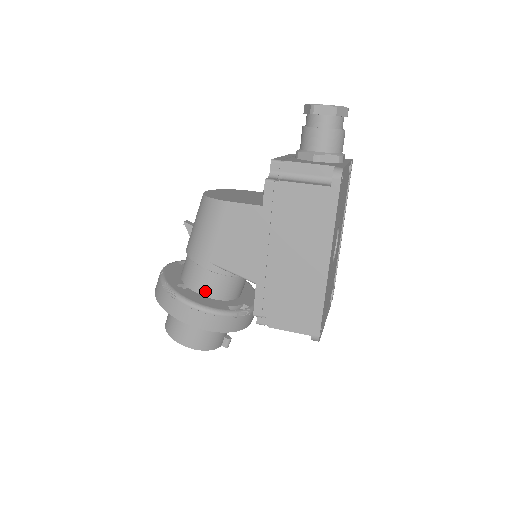
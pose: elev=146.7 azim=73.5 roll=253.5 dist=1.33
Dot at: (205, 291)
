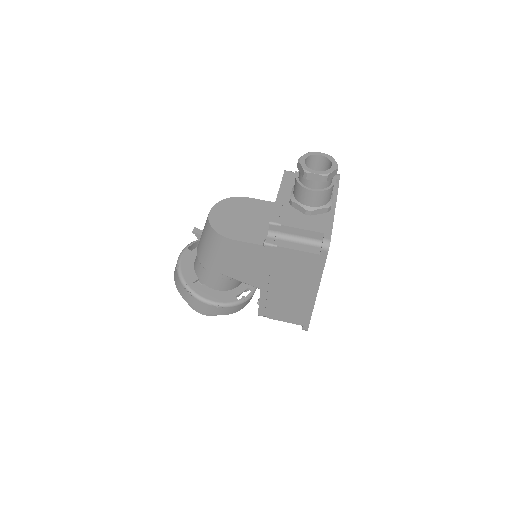
Dot at: (217, 287)
